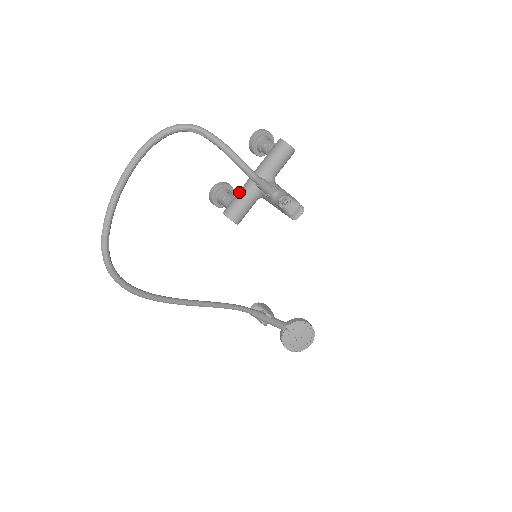
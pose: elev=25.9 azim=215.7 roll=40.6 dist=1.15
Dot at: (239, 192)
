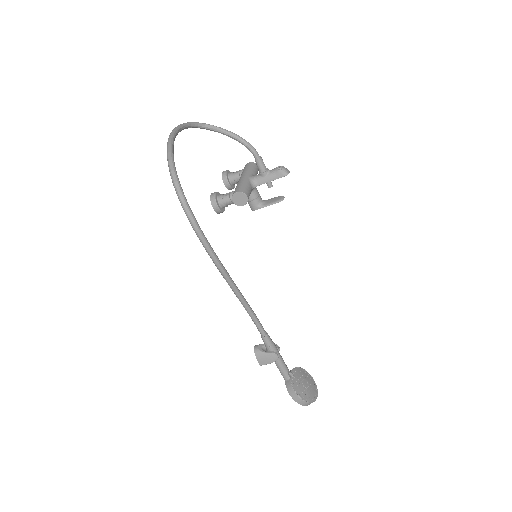
Dot at: (238, 183)
